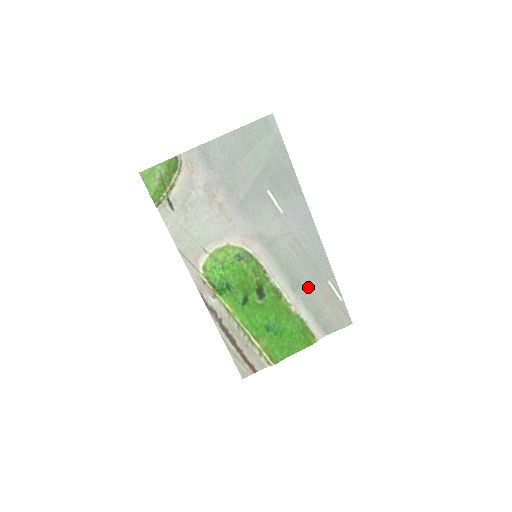
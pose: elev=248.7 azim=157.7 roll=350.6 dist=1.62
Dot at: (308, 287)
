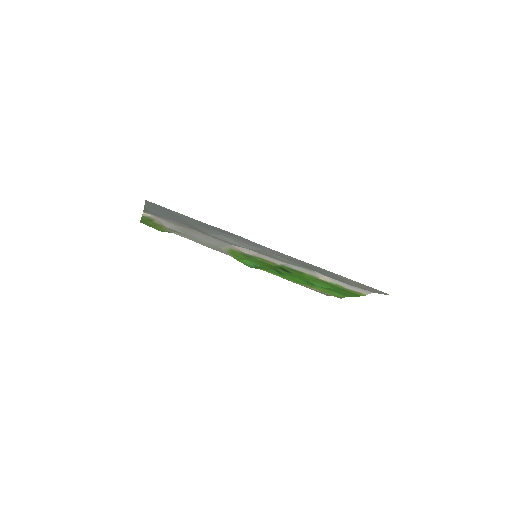
Dot at: (320, 271)
